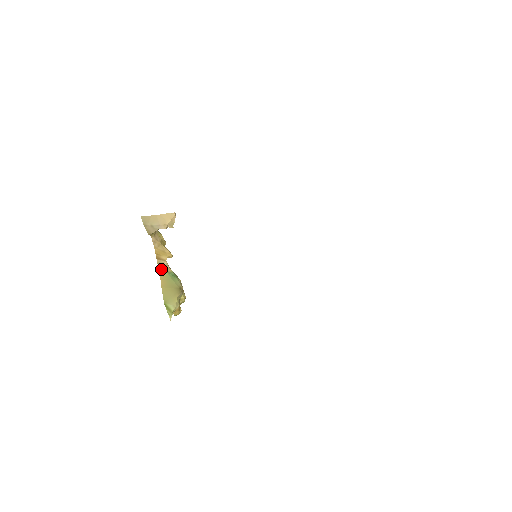
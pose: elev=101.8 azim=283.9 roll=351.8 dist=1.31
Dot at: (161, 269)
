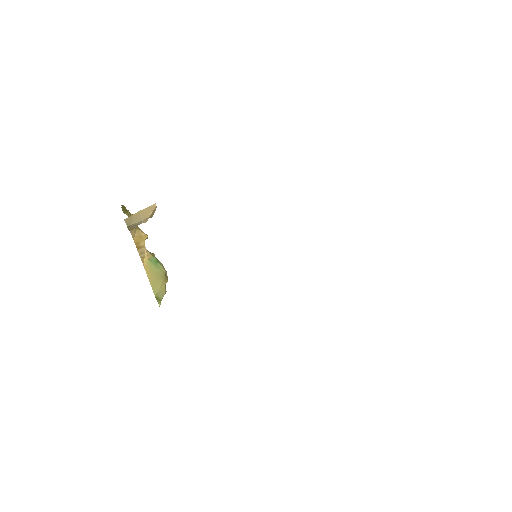
Dot at: (143, 259)
